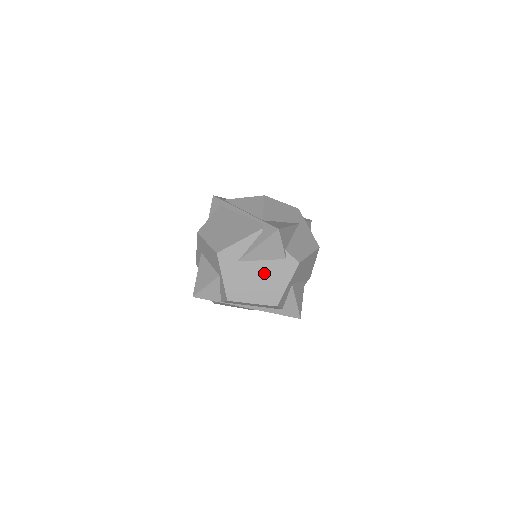
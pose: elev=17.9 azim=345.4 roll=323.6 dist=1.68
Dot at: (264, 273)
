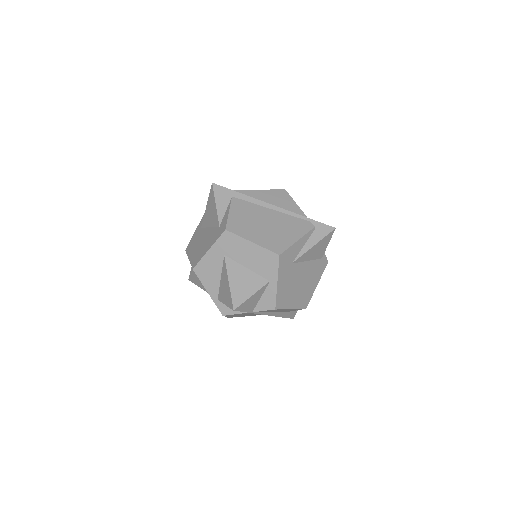
Dot at: (306, 274)
